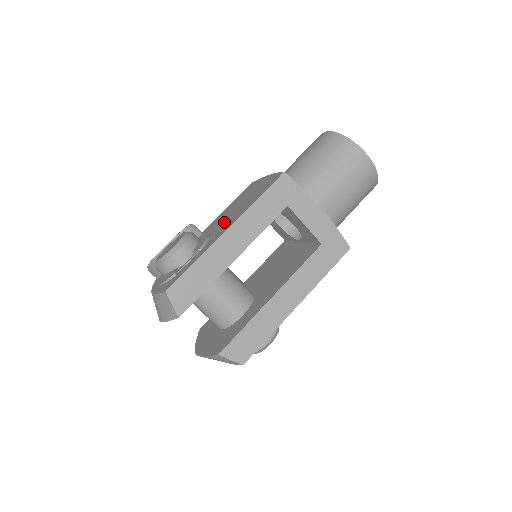
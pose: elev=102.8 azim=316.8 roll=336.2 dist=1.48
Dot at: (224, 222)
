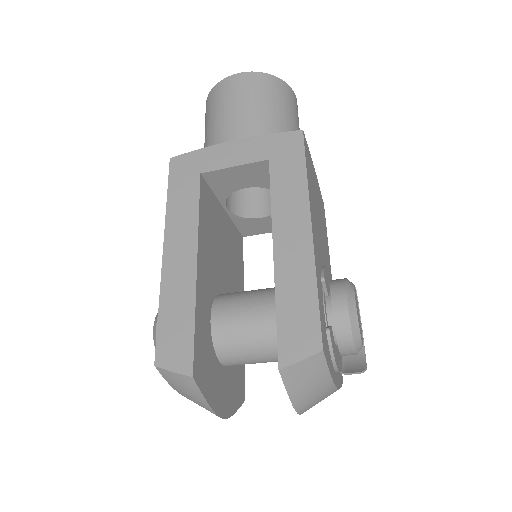
Dot at: occluded
